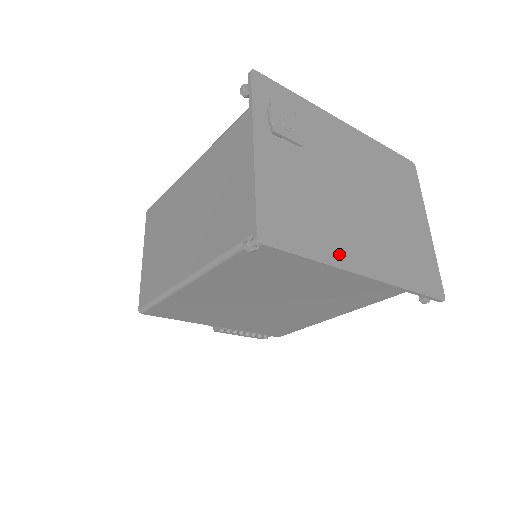
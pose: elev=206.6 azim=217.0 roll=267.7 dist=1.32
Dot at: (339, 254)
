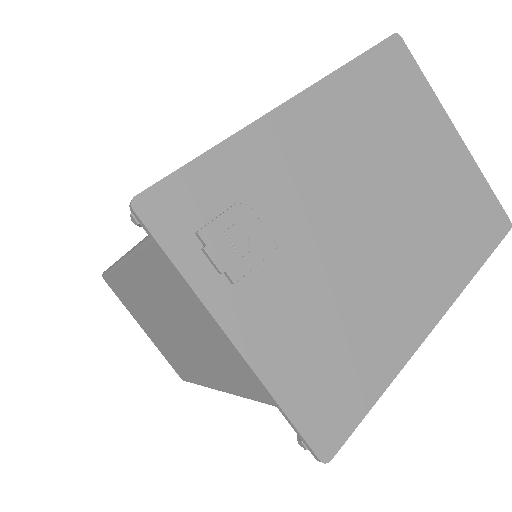
Dot at: (398, 342)
